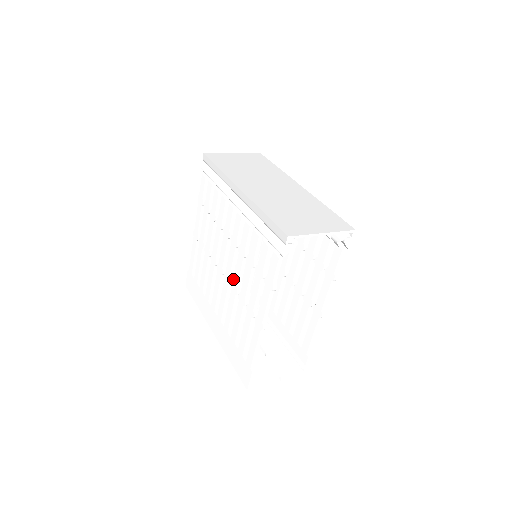
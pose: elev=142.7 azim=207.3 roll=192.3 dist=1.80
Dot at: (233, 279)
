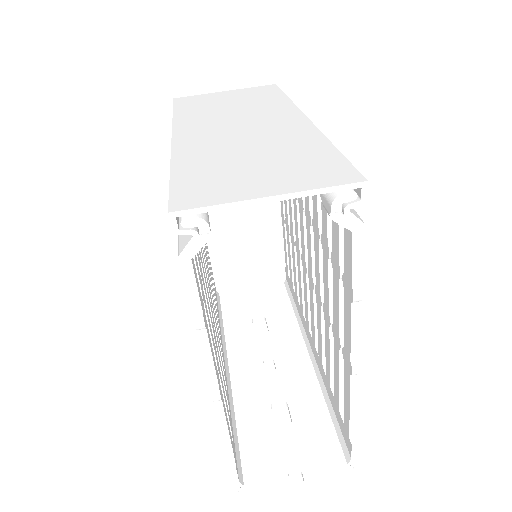
Dot at: occluded
